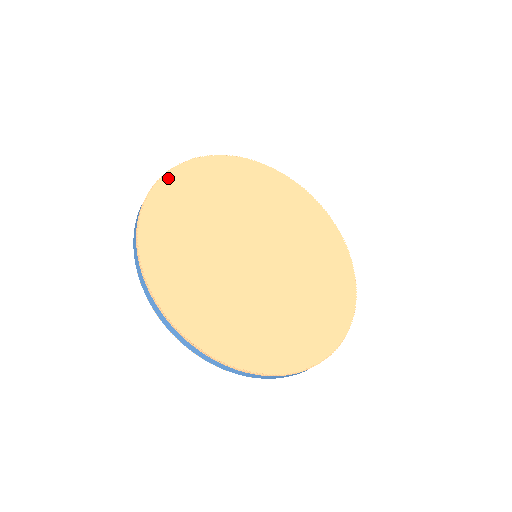
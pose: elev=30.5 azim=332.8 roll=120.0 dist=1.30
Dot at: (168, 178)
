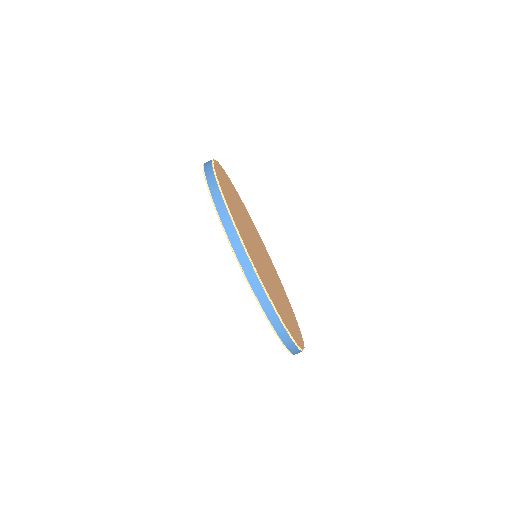
Dot at: (216, 169)
